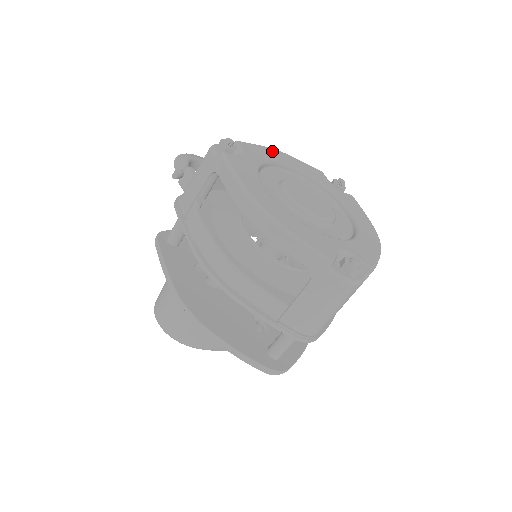
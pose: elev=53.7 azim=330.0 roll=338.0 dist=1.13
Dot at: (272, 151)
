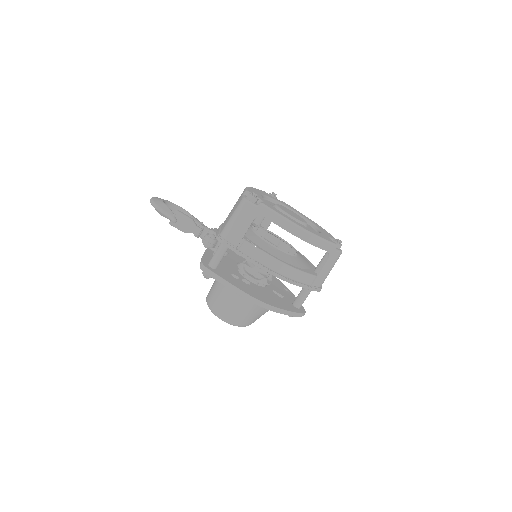
Dot at: (252, 189)
